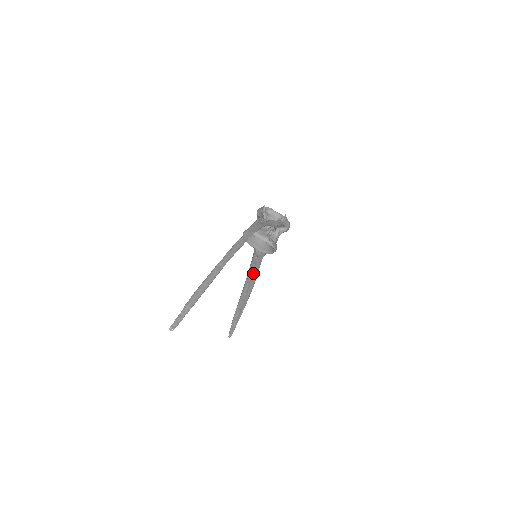
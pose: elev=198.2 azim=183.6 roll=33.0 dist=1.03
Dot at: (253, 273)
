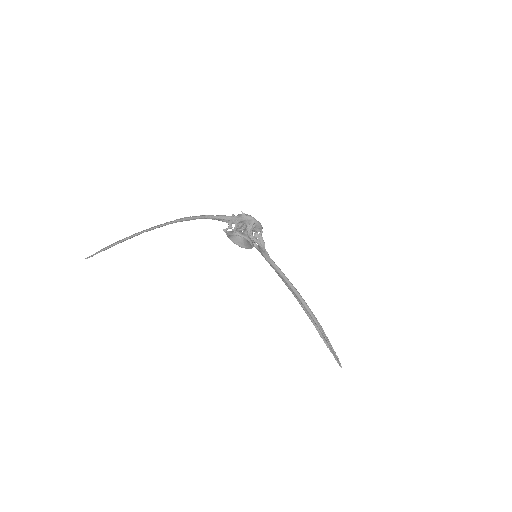
Dot at: (283, 279)
